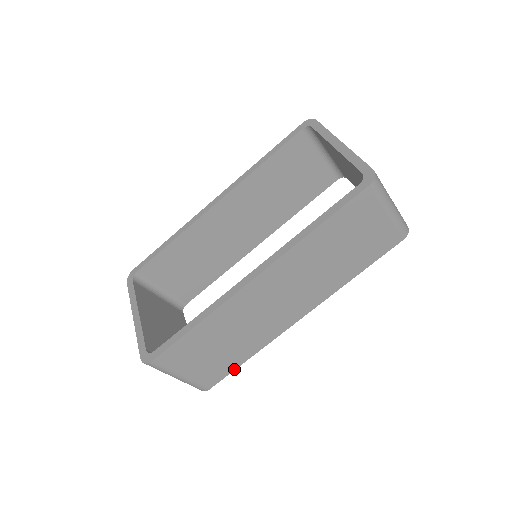
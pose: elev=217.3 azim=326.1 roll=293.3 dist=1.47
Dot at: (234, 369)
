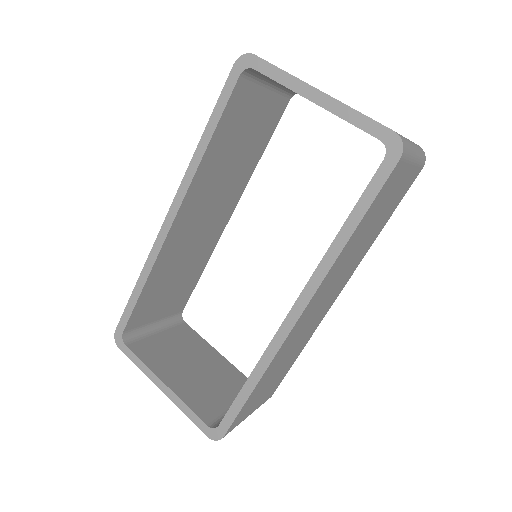
Dot at: occluded
